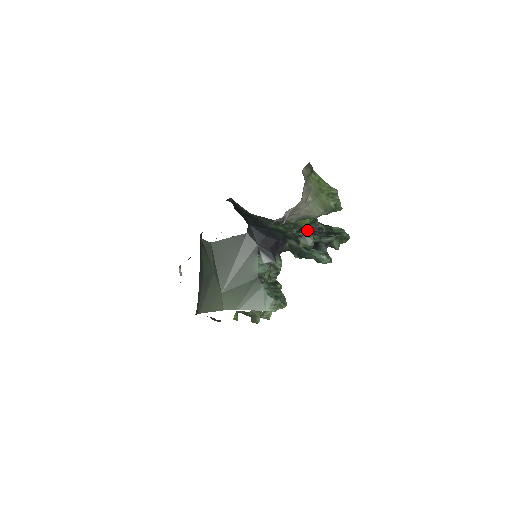
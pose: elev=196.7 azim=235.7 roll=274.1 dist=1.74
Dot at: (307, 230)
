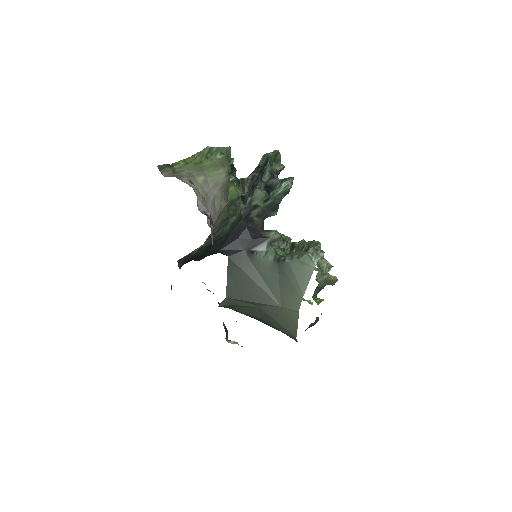
Dot at: (248, 193)
